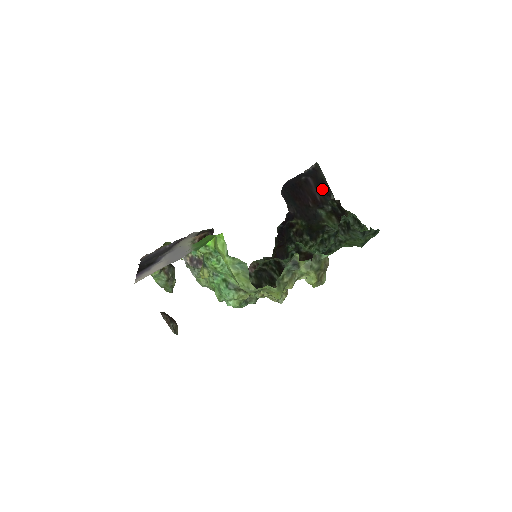
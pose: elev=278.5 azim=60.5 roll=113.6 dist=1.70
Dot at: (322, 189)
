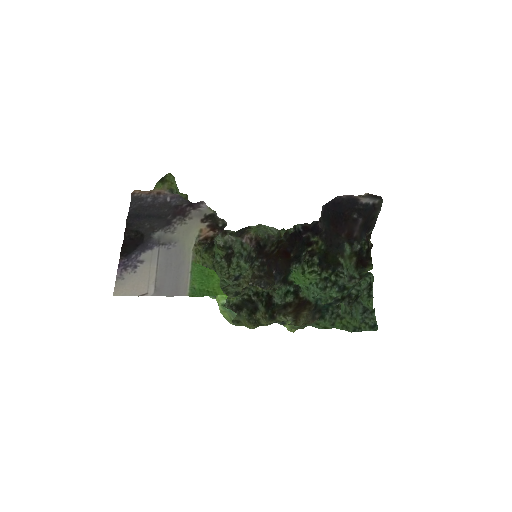
Dot at: (366, 227)
